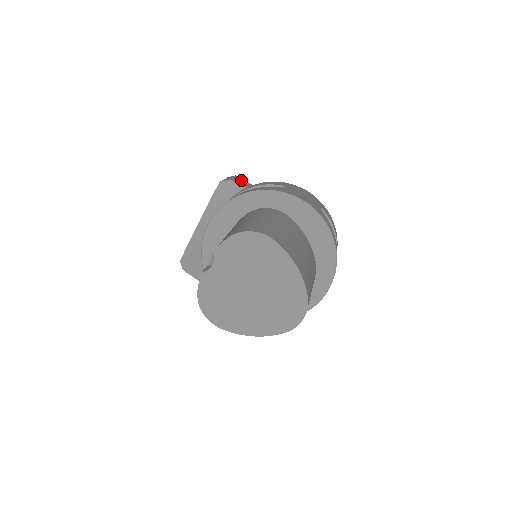
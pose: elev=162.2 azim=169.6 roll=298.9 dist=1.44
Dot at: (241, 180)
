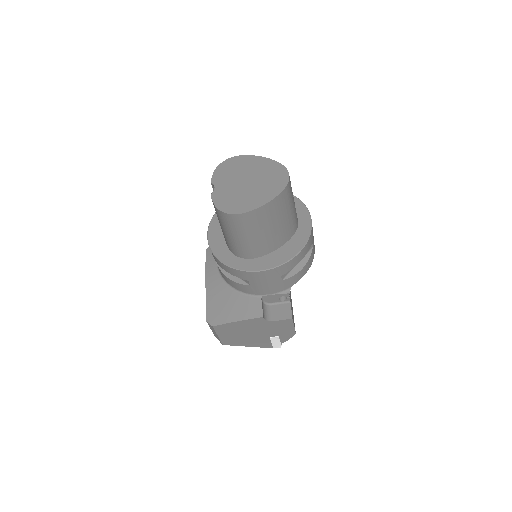
Dot at: occluded
